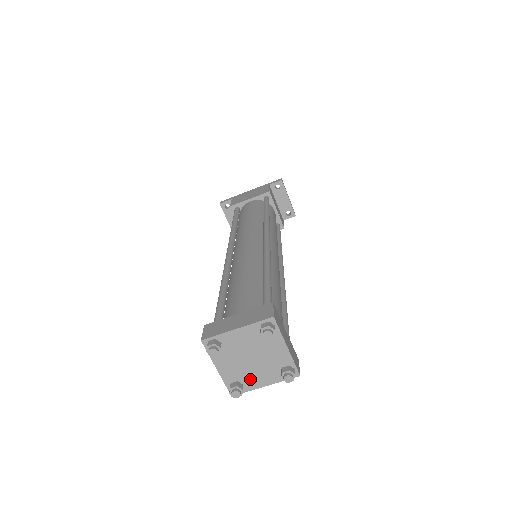
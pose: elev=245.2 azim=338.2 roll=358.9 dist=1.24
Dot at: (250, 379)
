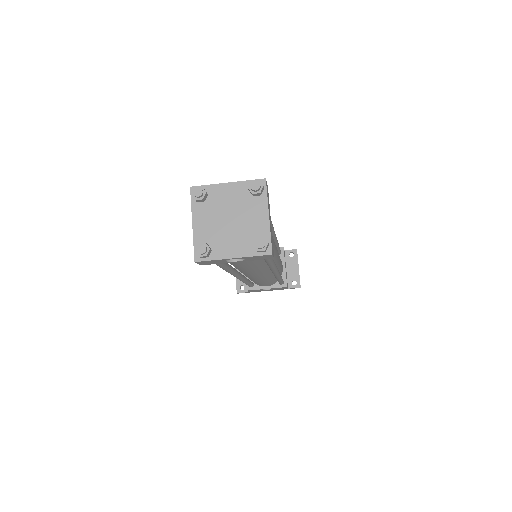
Dot at: (221, 245)
